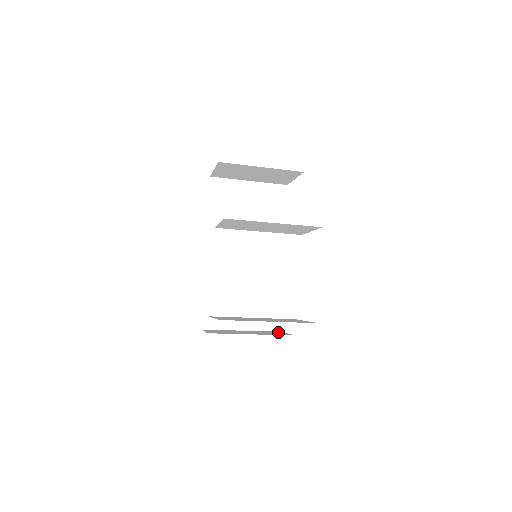
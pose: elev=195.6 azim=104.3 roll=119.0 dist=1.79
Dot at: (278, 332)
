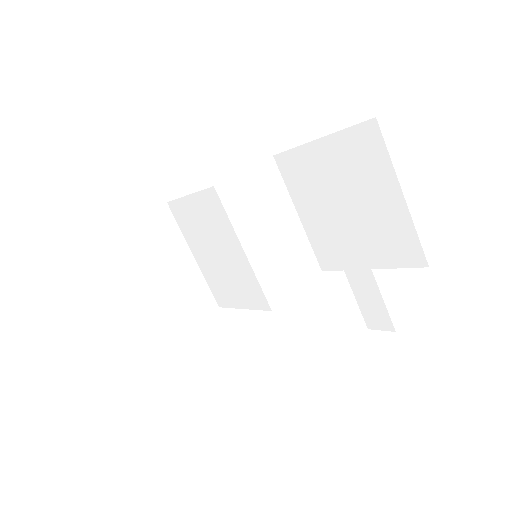
Dot at: occluded
